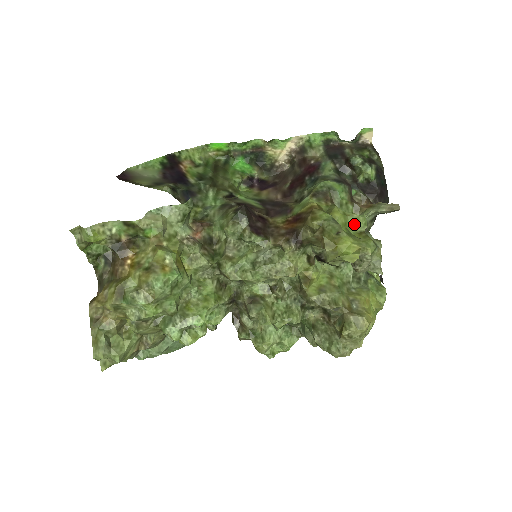
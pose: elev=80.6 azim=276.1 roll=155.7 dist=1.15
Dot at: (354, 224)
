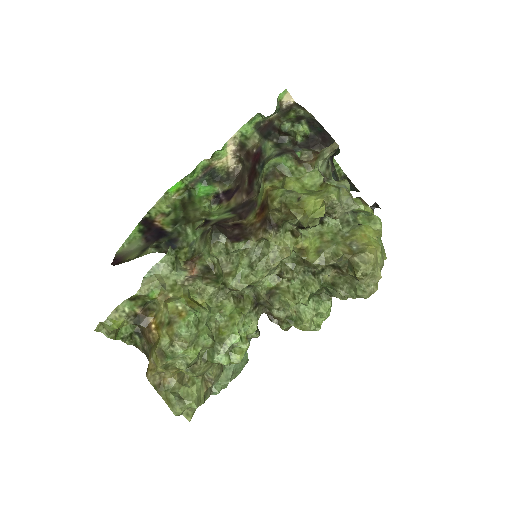
Dot at: (311, 182)
